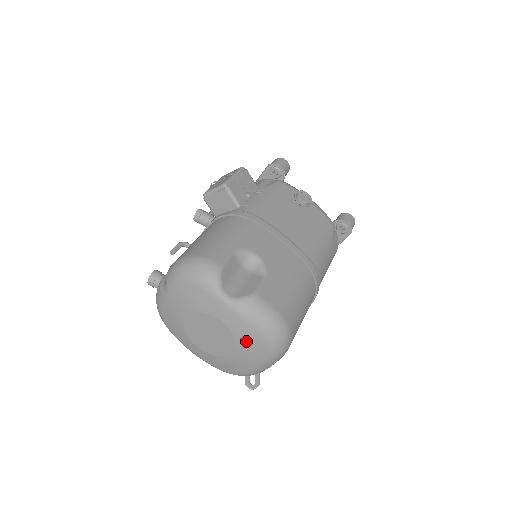
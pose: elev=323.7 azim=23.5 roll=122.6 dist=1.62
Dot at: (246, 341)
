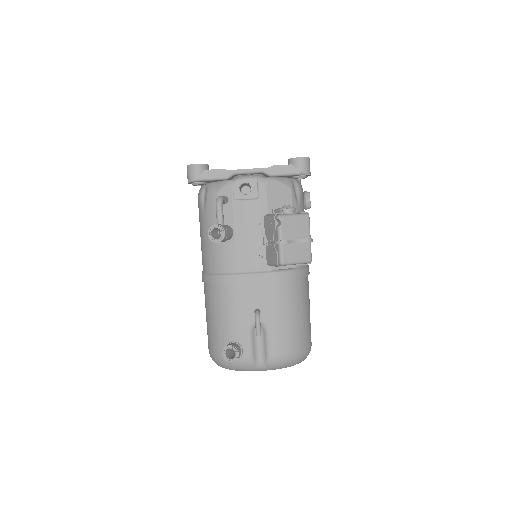
Dot at: occluded
